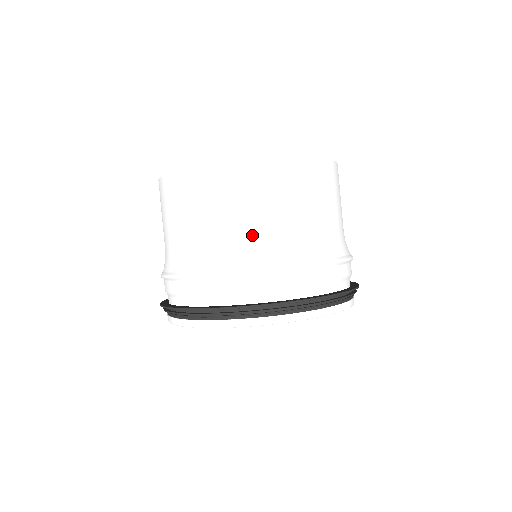
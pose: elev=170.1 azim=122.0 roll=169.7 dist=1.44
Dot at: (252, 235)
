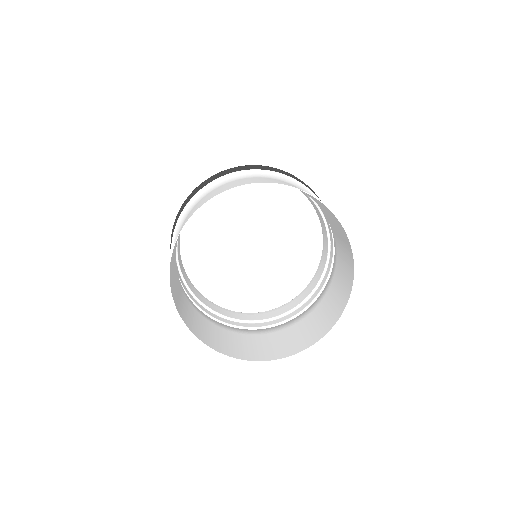
Dot at: (222, 329)
